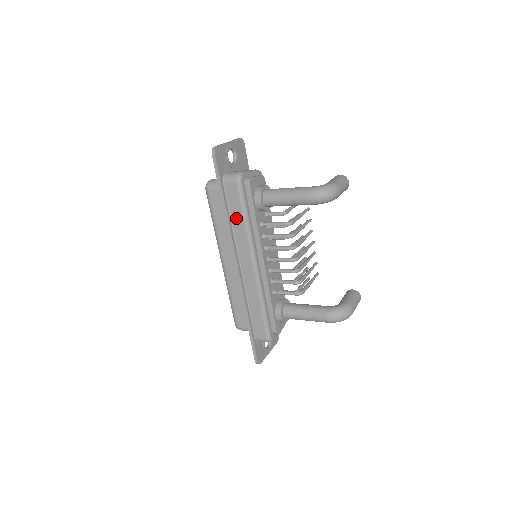
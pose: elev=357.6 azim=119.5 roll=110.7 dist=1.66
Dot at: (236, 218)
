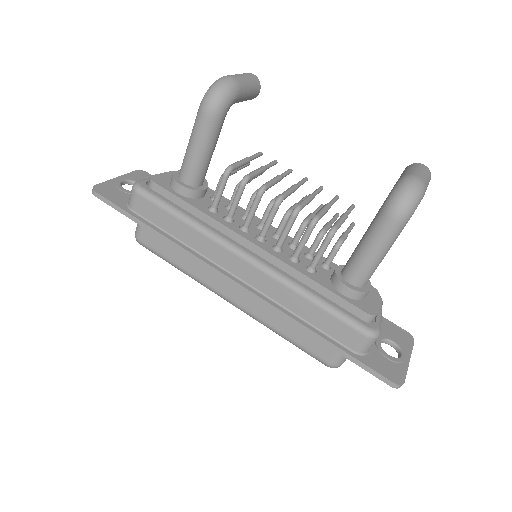
Dot at: (175, 229)
